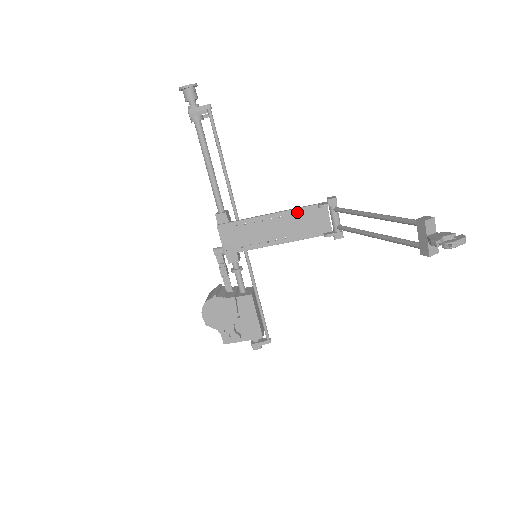
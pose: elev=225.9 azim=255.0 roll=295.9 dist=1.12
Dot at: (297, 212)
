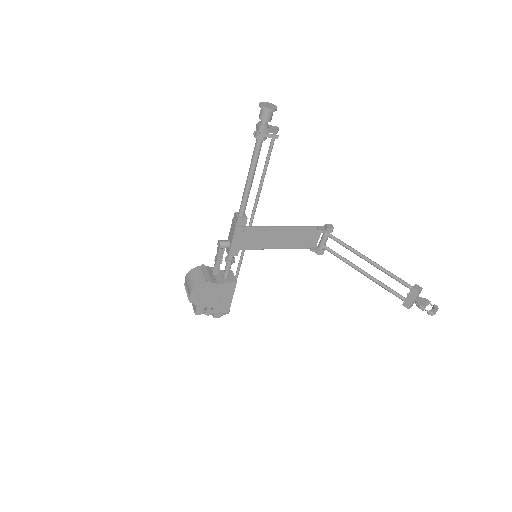
Dot at: (301, 230)
